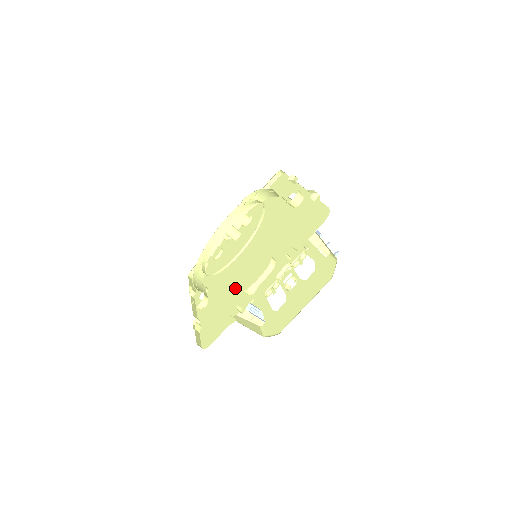
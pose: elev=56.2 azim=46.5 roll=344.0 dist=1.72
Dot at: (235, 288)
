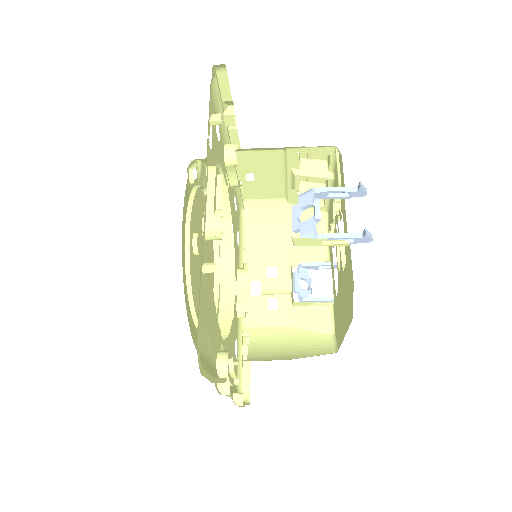
Dot at: occluded
